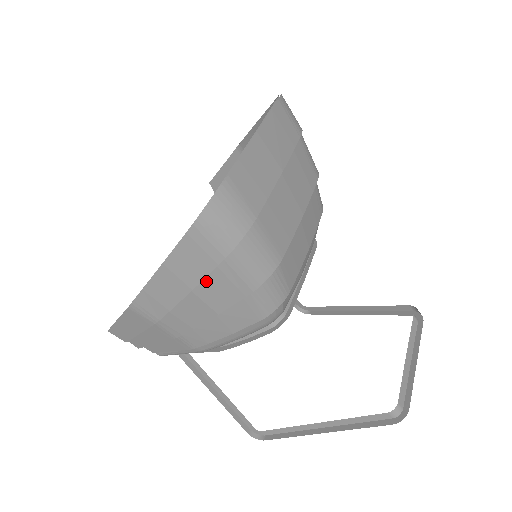
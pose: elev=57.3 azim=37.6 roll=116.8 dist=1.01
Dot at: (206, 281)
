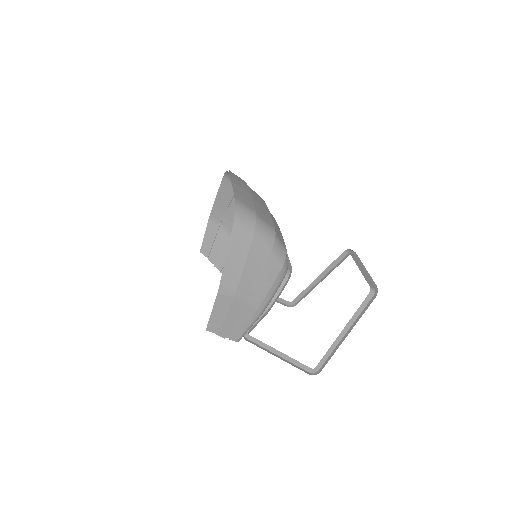
Dot at: (249, 253)
